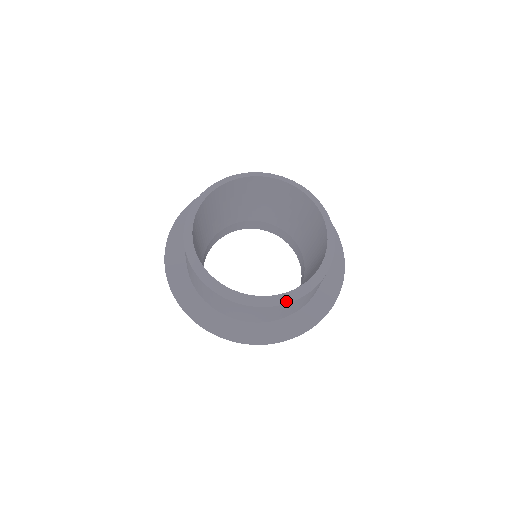
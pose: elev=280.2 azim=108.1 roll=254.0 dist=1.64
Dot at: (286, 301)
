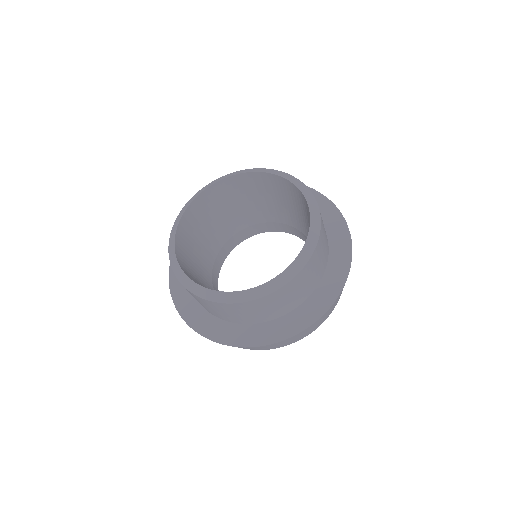
Dot at: (255, 297)
